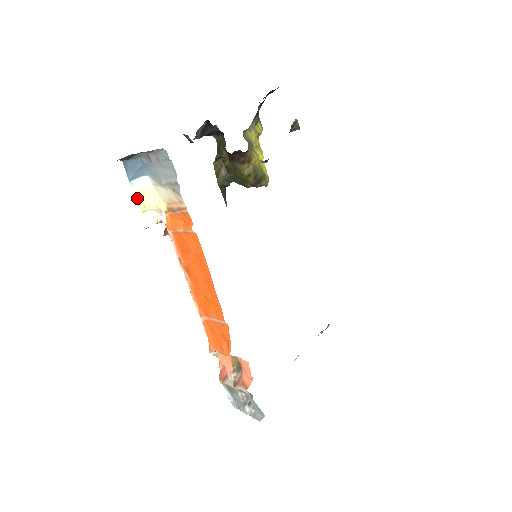
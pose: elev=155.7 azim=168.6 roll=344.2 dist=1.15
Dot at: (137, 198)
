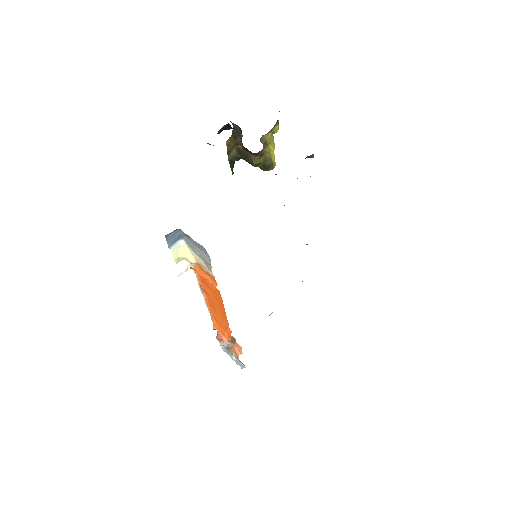
Dot at: (173, 256)
